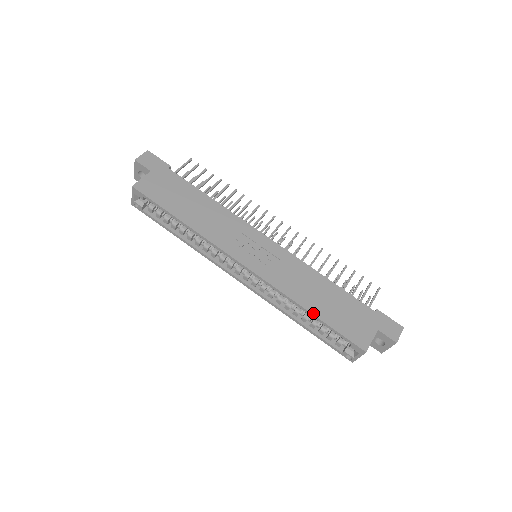
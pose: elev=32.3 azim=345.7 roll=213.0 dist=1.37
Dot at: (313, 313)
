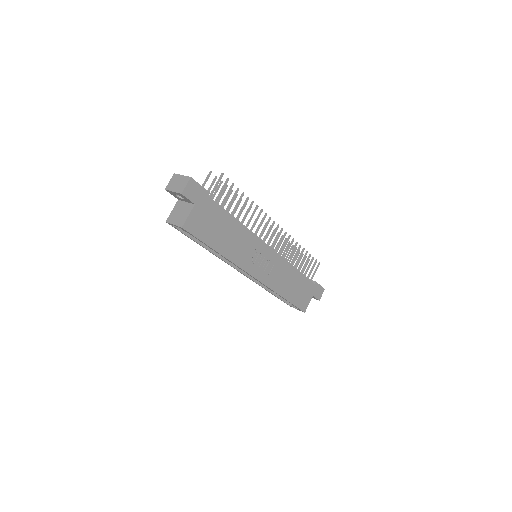
Dot at: (285, 298)
